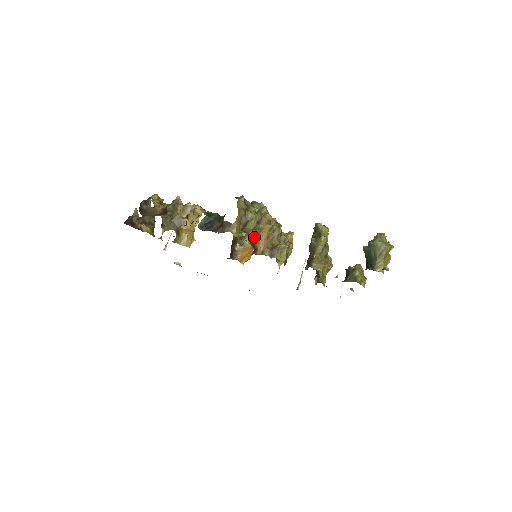
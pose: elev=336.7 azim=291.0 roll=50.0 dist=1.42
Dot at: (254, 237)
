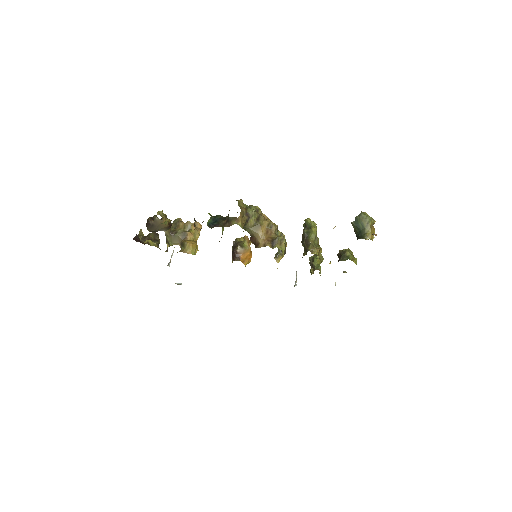
Dot at: (255, 233)
